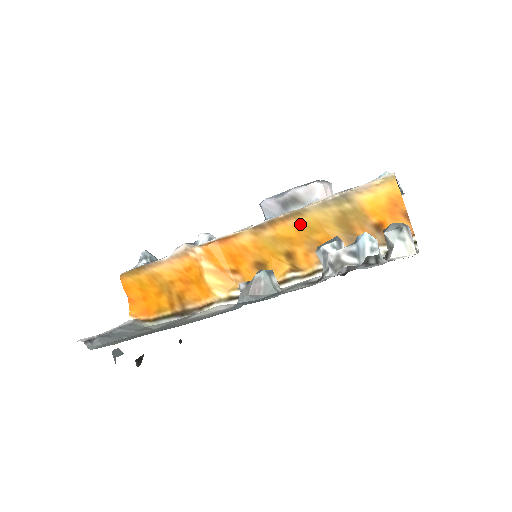
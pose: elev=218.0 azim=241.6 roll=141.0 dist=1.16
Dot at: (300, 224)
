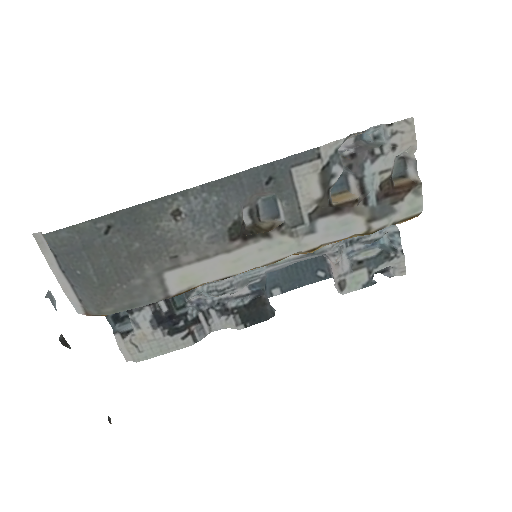
Dot at: occluded
